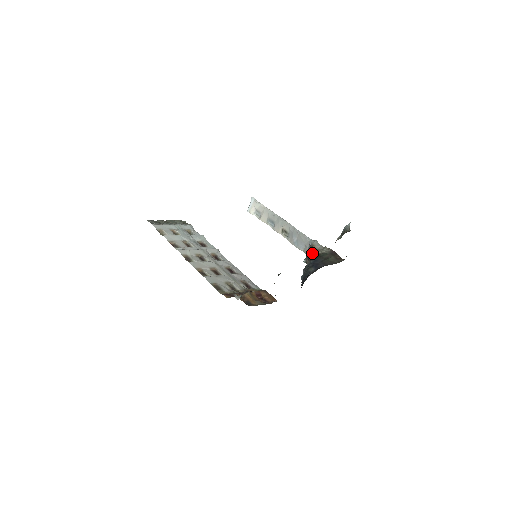
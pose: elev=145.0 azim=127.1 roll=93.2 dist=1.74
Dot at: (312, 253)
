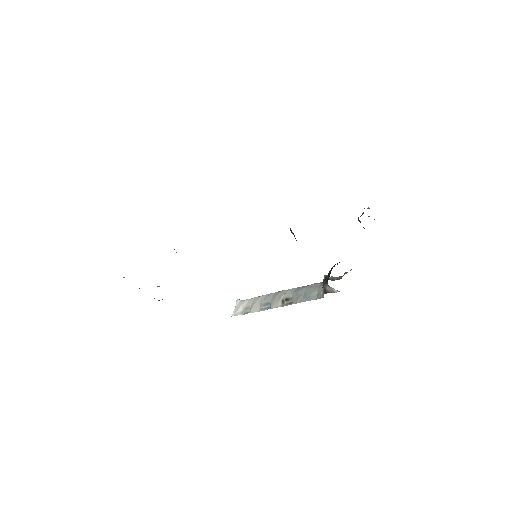
Dot at: occluded
